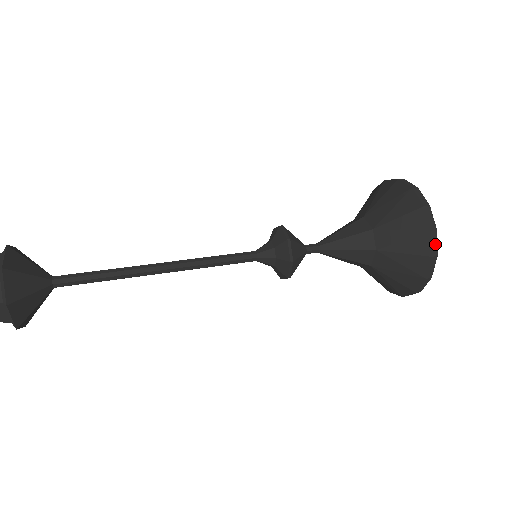
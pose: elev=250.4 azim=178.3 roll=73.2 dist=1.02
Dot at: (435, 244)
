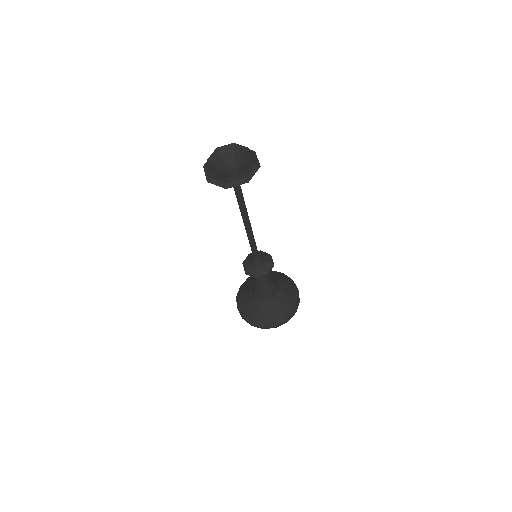
Dot at: occluded
